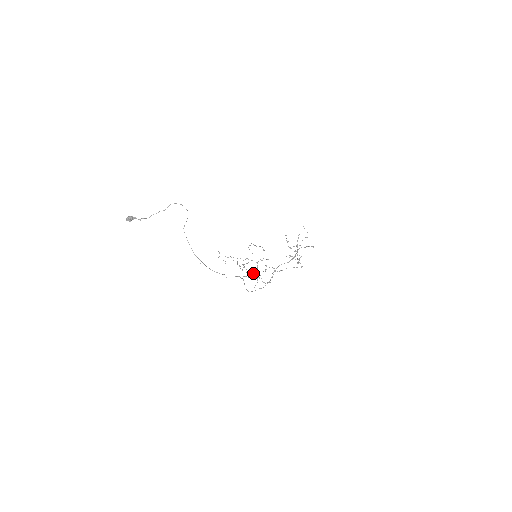
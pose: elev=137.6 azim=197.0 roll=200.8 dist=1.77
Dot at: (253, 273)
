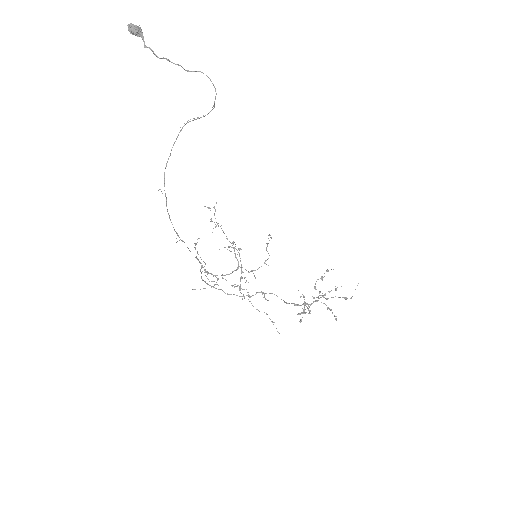
Dot at: occluded
